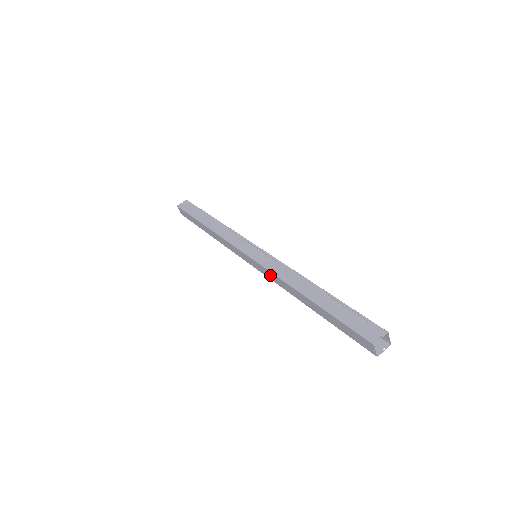
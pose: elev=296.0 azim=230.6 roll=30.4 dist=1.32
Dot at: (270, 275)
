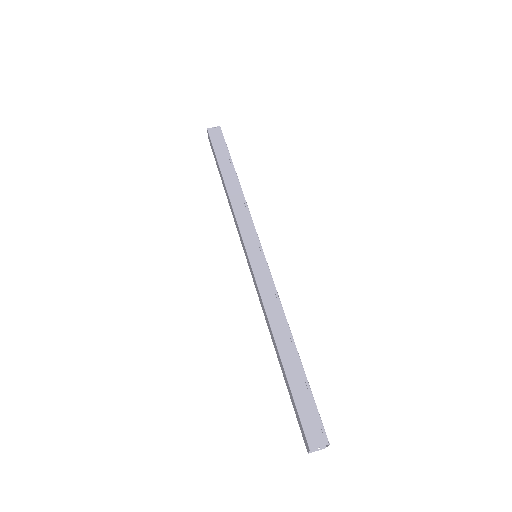
Dot at: (258, 292)
